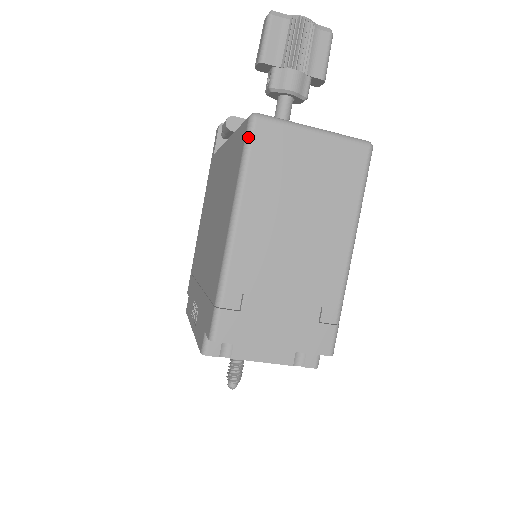
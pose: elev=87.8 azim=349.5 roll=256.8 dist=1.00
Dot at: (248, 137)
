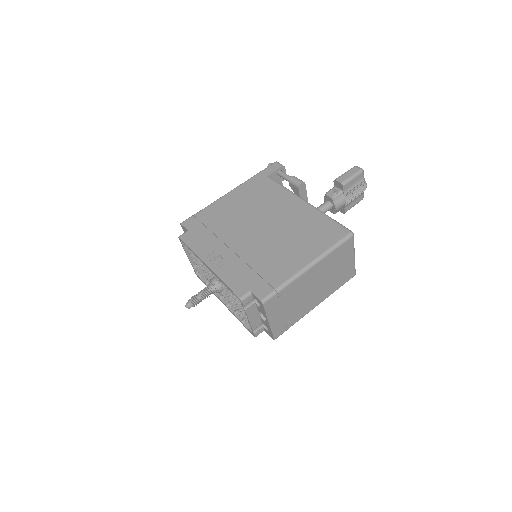
Dot at: (345, 240)
